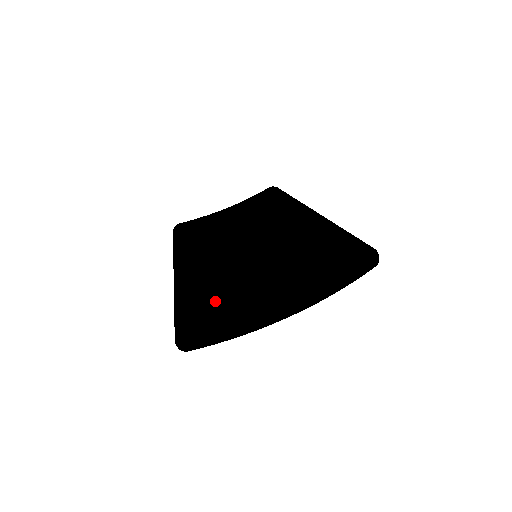
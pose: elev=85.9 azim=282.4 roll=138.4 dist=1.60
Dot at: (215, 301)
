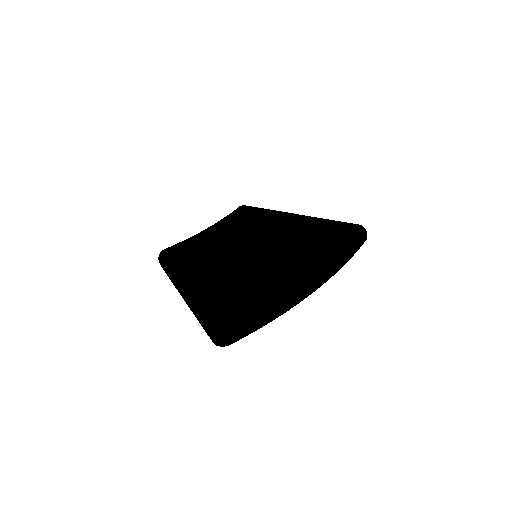
Dot at: (239, 293)
